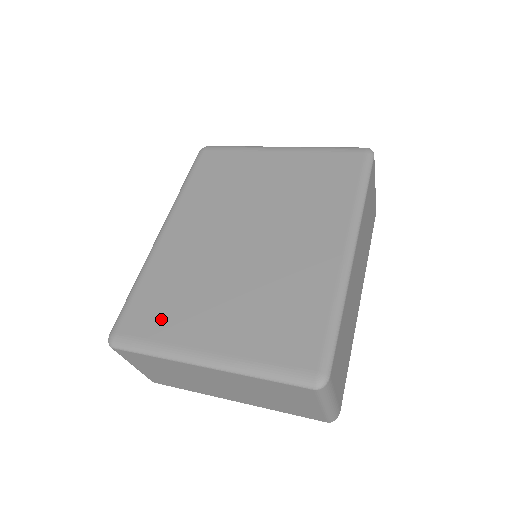
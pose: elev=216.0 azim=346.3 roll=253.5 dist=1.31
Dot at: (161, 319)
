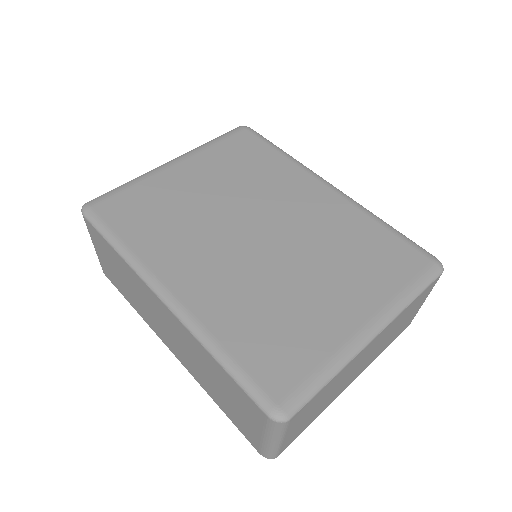
Dot at: (295, 347)
